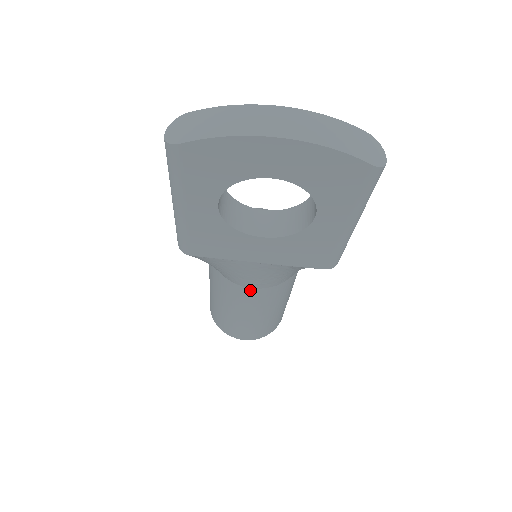
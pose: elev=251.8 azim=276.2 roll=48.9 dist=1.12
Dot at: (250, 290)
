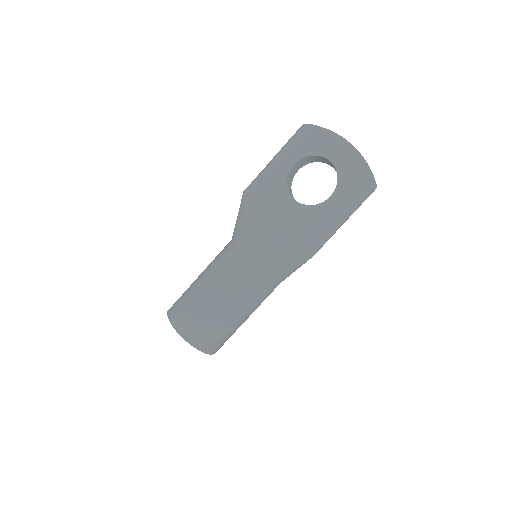
Dot at: (242, 258)
